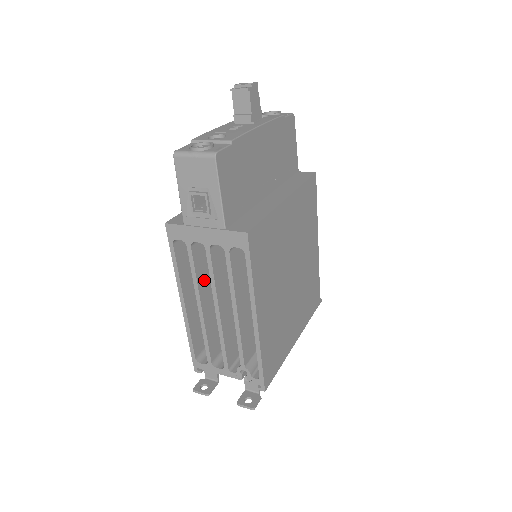
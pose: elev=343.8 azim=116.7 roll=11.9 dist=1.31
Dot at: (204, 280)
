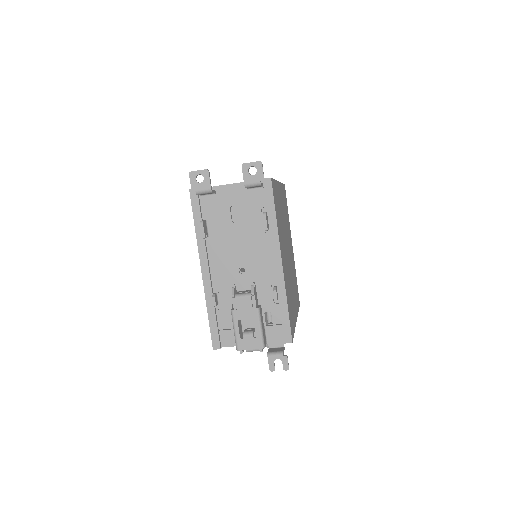
Dot at: occluded
